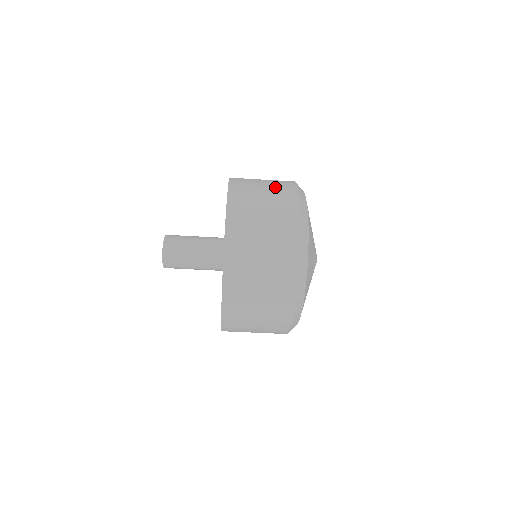
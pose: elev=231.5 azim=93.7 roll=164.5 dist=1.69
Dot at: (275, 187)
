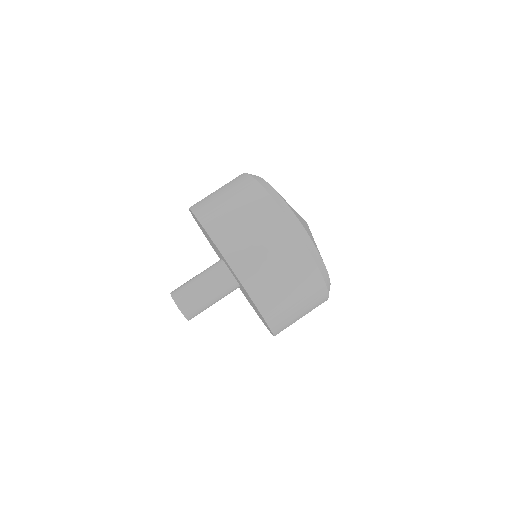
Dot at: (226, 184)
